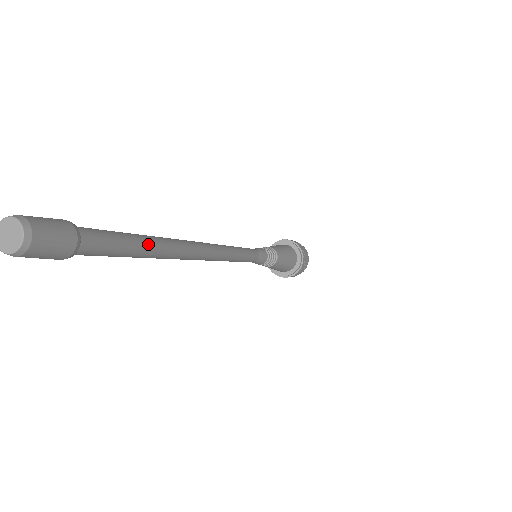
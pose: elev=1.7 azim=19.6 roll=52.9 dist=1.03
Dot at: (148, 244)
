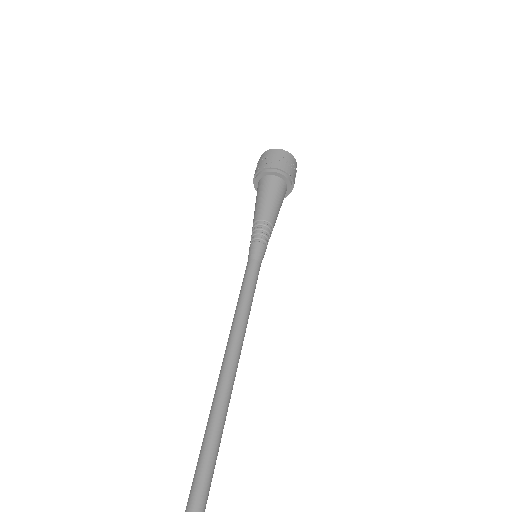
Dot at: (211, 477)
